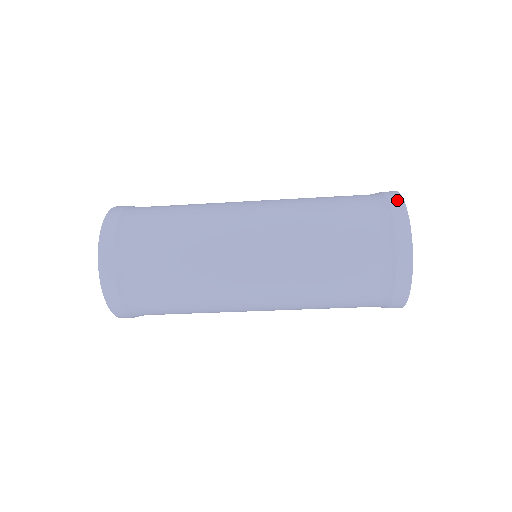
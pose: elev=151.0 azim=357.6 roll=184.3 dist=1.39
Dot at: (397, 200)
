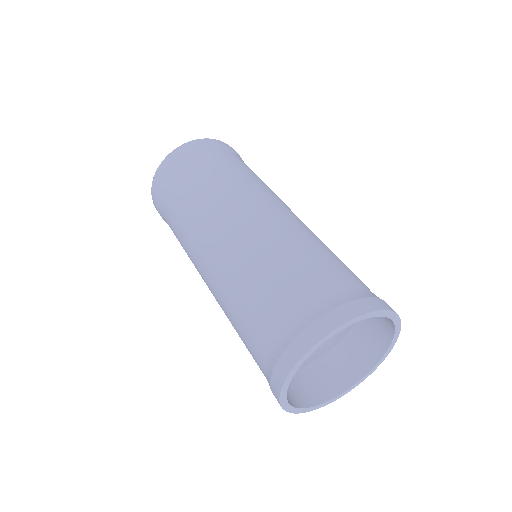
Dot at: (331, 322)
